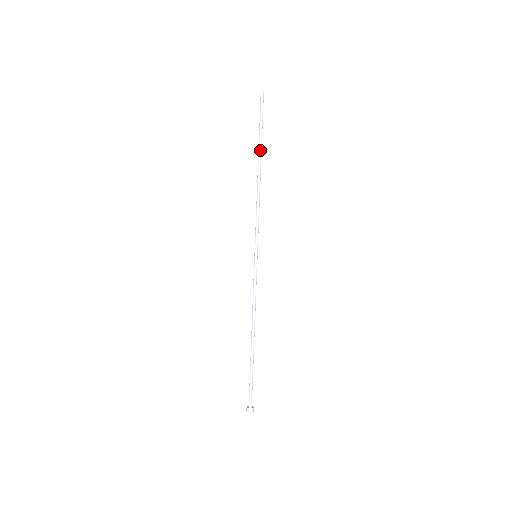
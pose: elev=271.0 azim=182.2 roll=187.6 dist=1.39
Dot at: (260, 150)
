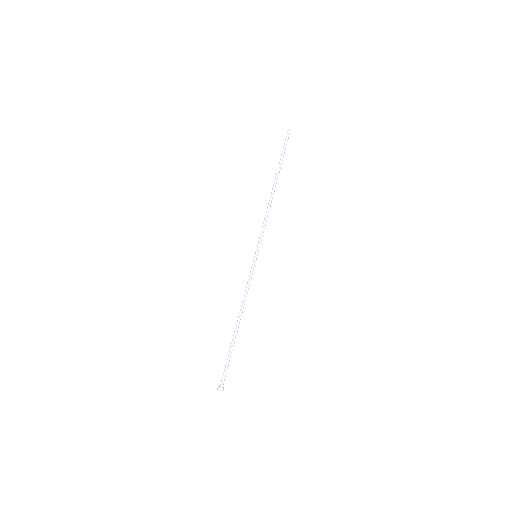
Dot at: occluded
